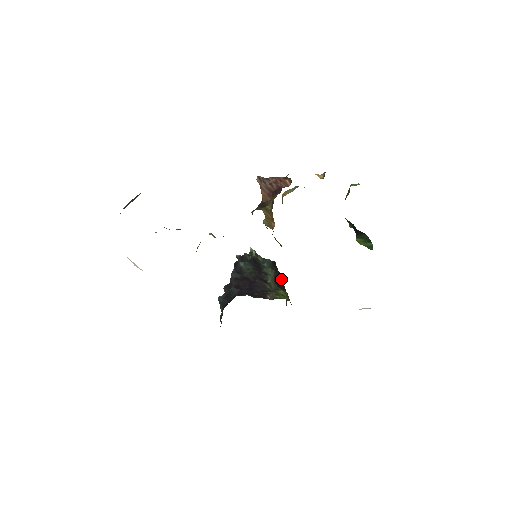
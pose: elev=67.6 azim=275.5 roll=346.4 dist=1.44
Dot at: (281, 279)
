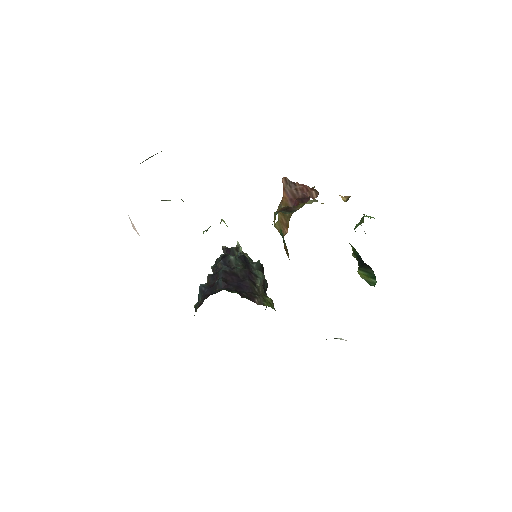
Dot at: (266, 285)
